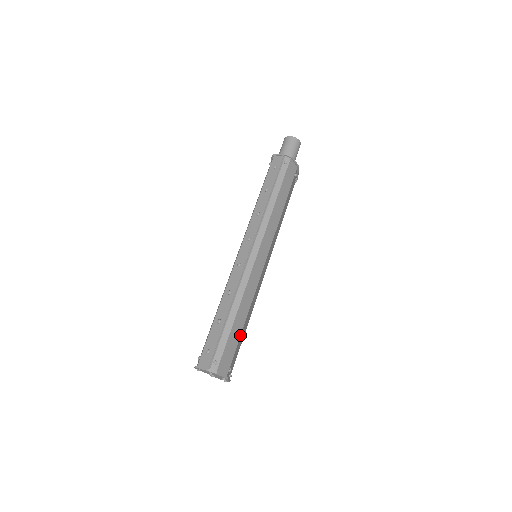
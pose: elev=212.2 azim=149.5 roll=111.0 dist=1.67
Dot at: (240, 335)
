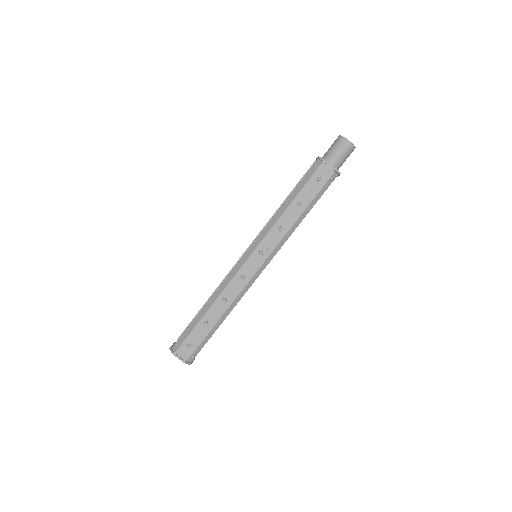
Dot at: occluded
